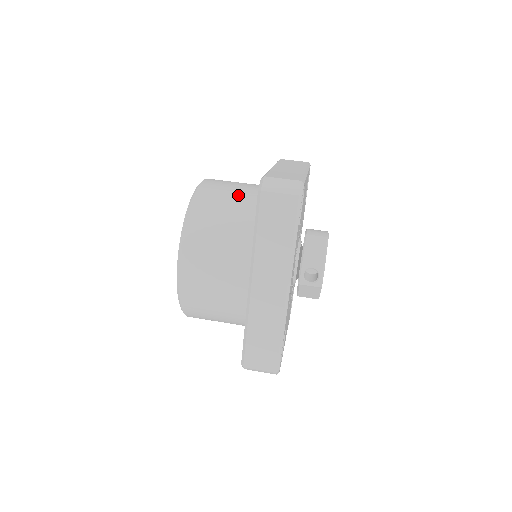
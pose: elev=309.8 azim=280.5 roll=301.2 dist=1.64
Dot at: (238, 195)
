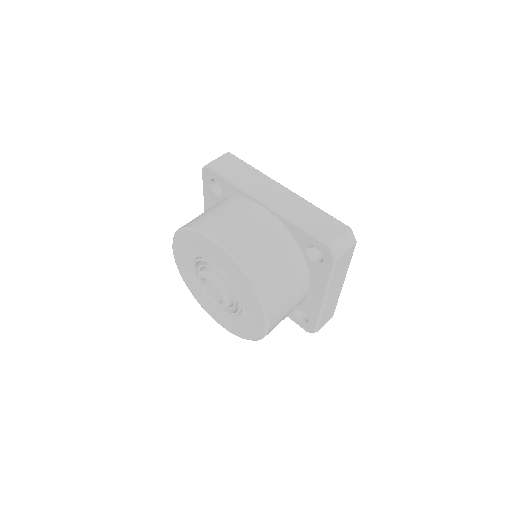
Dot at: occluded
